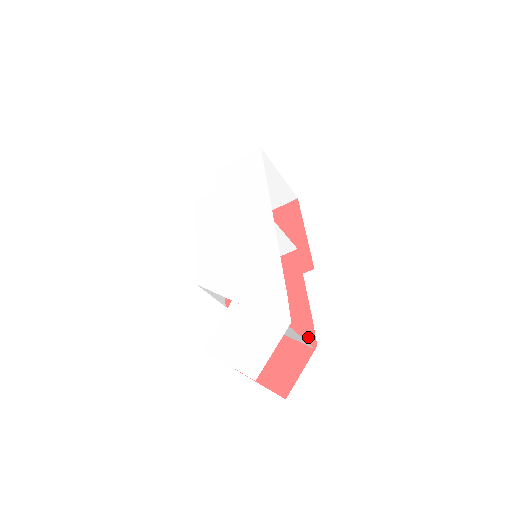
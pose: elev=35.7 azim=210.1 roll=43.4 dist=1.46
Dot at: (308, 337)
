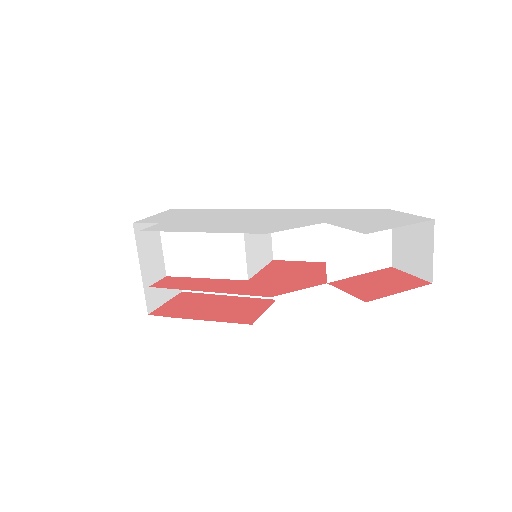
Dot at: occluded
